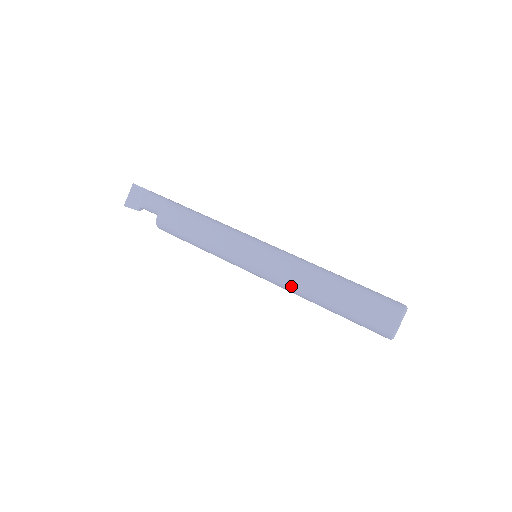
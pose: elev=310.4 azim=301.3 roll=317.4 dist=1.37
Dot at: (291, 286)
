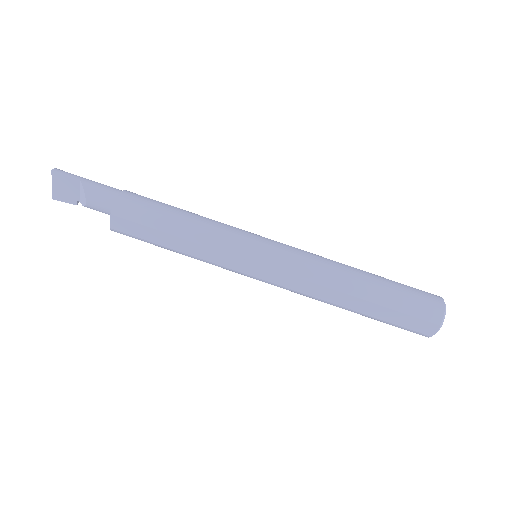
Dot at: occluded
